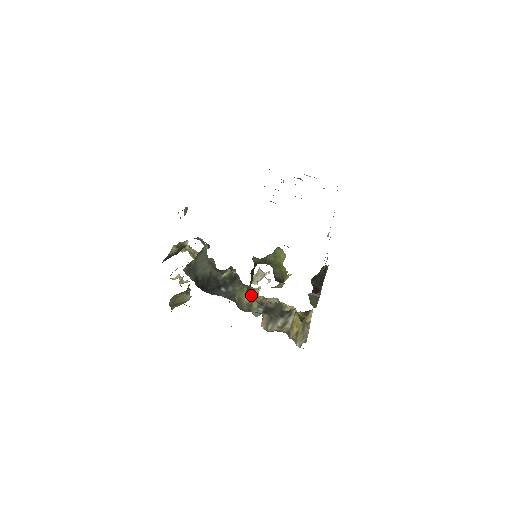
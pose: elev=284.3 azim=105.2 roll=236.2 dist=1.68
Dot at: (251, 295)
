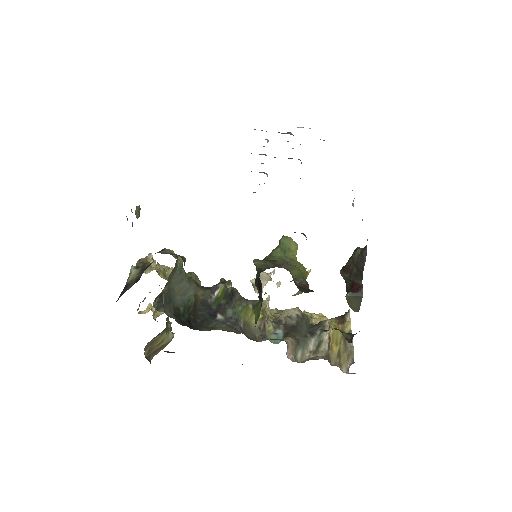
Dot at: (260, 313)
